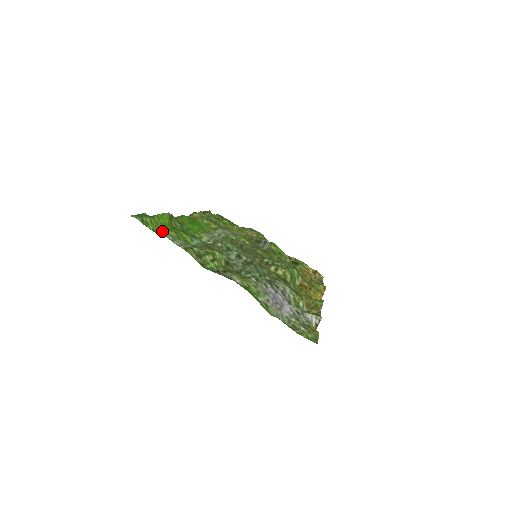
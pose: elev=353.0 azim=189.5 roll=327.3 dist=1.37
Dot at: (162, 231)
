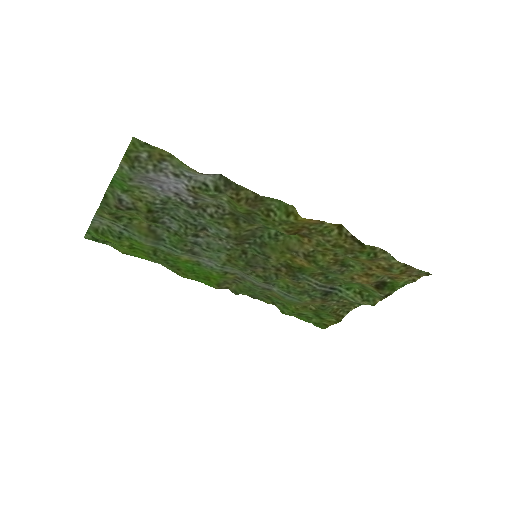
Dot at: (118, 245)
